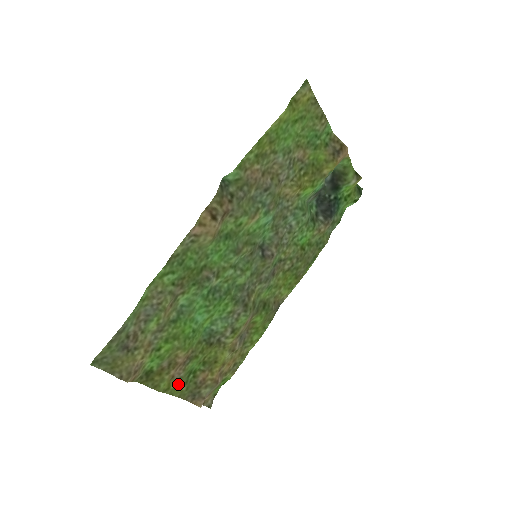
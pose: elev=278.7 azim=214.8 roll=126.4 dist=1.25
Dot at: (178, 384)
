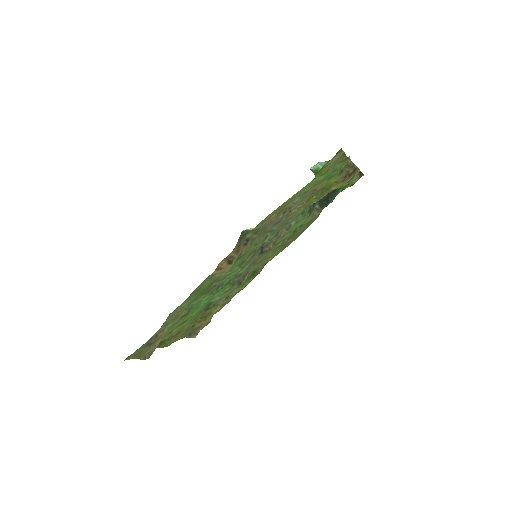
Dot at: (181, 336)
